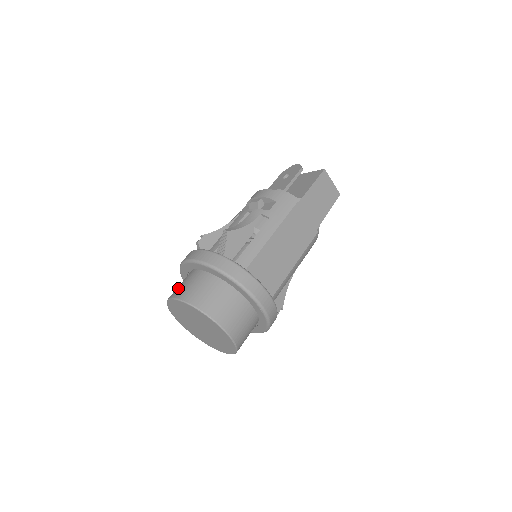
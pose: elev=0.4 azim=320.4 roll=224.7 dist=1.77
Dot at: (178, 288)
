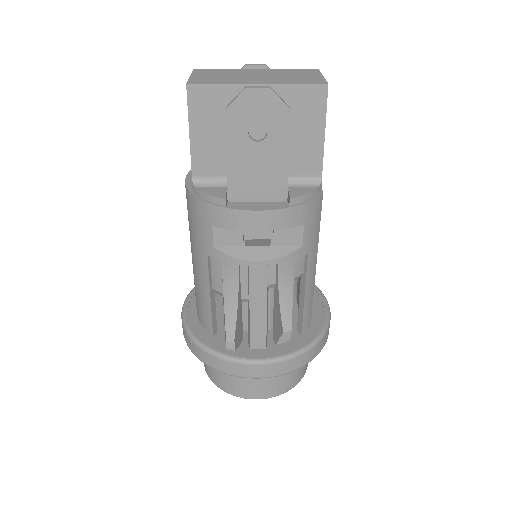
Dot at: (247, 388)
